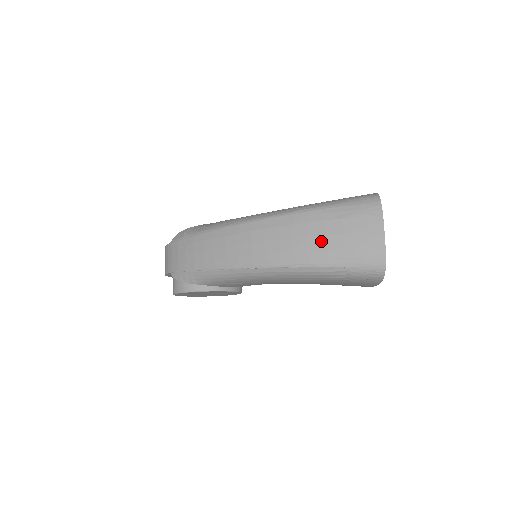
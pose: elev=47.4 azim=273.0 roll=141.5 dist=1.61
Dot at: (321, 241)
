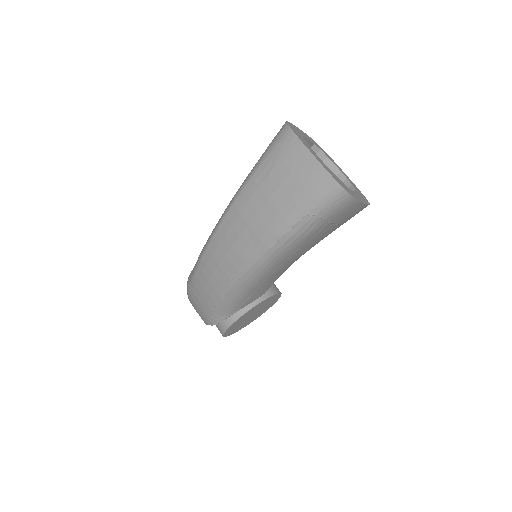
Dot at: (269, 209)
